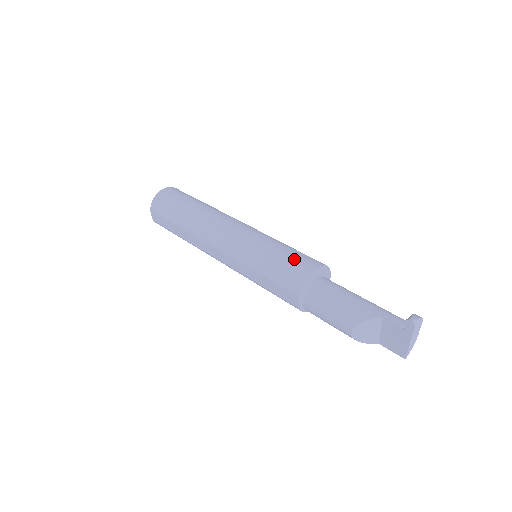
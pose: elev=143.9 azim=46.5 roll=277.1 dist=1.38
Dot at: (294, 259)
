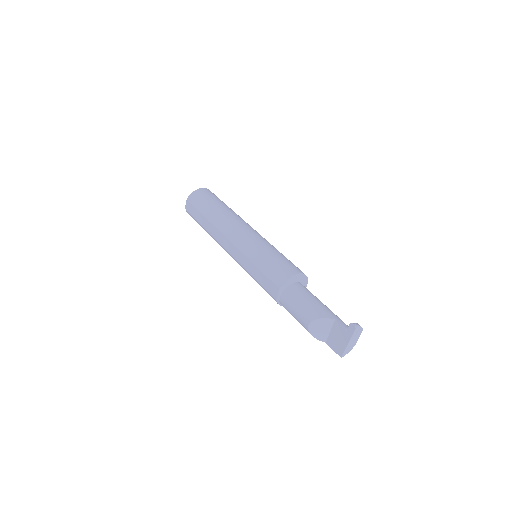
Dot at: (285, 262)
